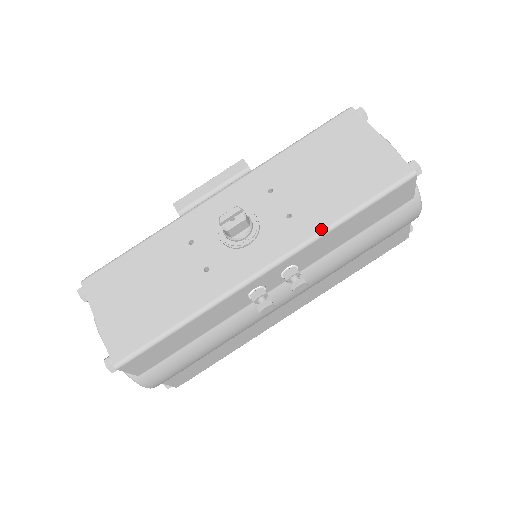
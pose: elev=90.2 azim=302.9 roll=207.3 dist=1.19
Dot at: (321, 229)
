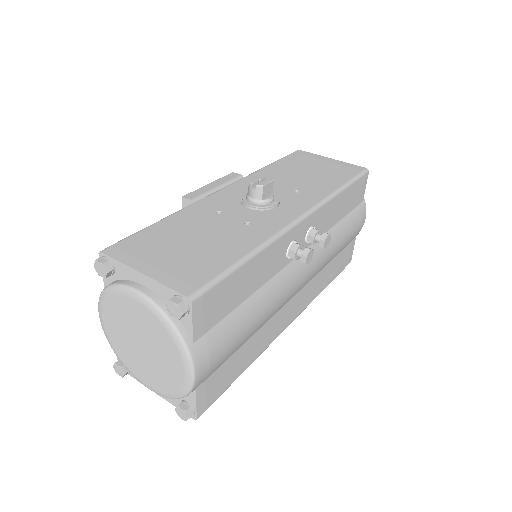
Dot at: (329, 194)
